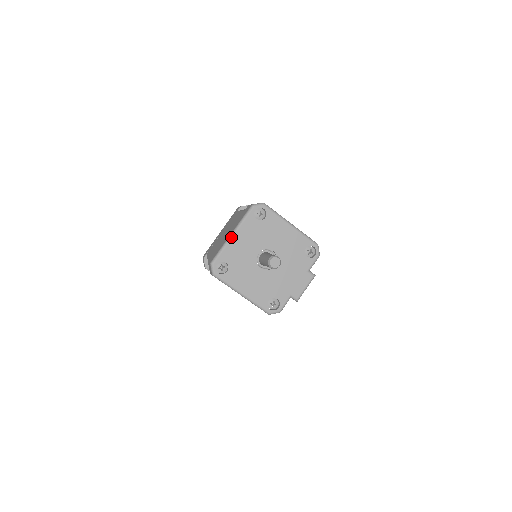
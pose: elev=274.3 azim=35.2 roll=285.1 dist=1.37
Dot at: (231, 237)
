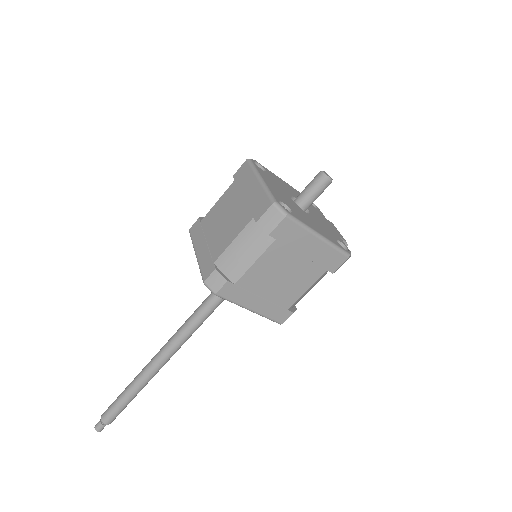
Dot at: (263, 180)
